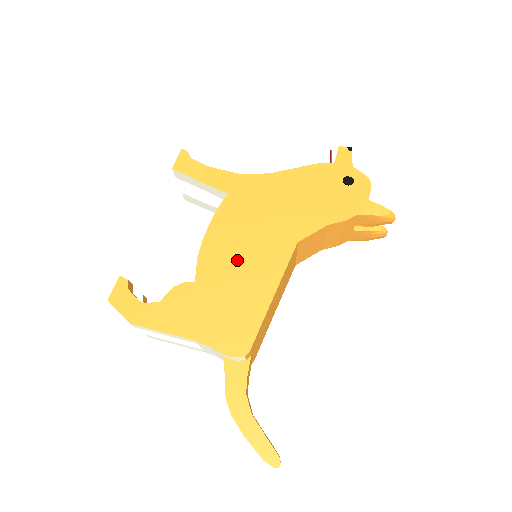
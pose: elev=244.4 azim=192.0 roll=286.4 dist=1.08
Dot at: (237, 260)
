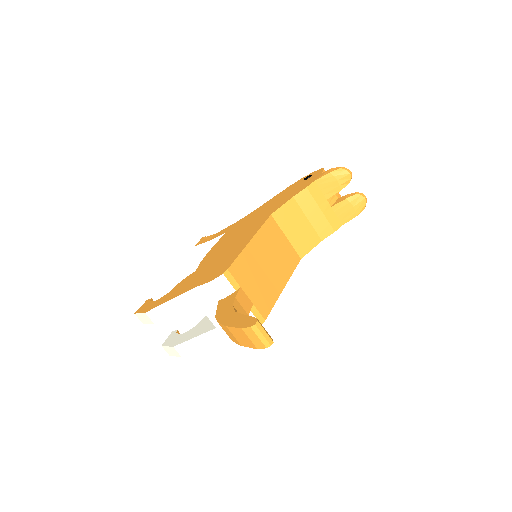
Dot at: (227, 246)
